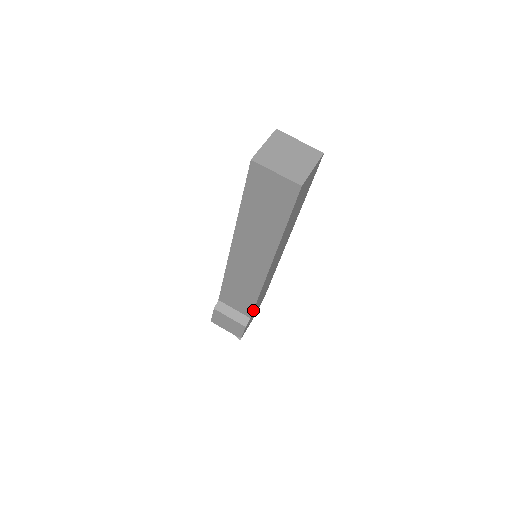
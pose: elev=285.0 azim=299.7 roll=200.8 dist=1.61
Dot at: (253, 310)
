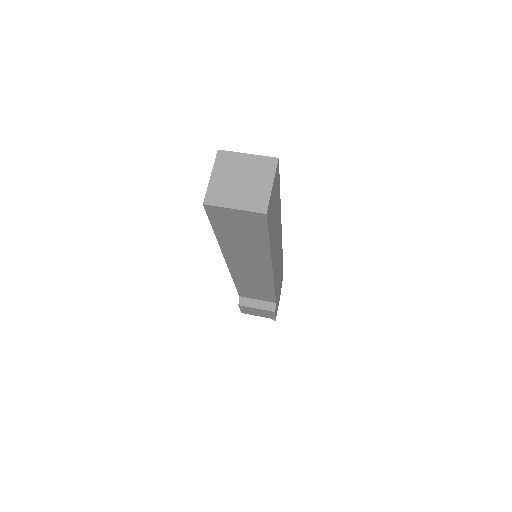
Dot at: (275, 298)
